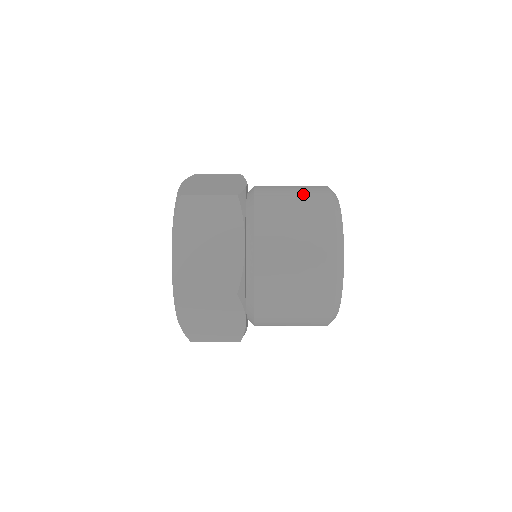
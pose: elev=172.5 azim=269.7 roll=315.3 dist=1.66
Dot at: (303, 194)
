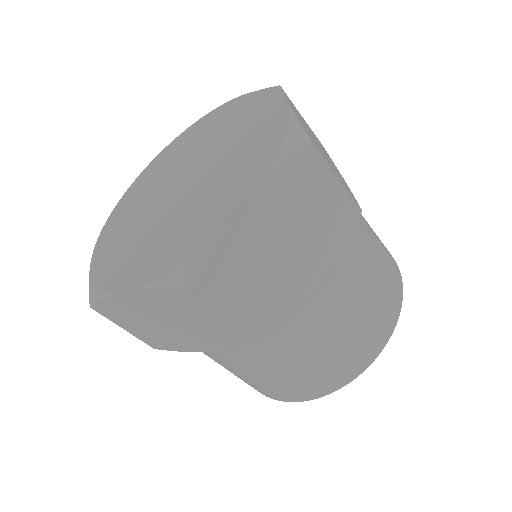
Dot at: occluded
